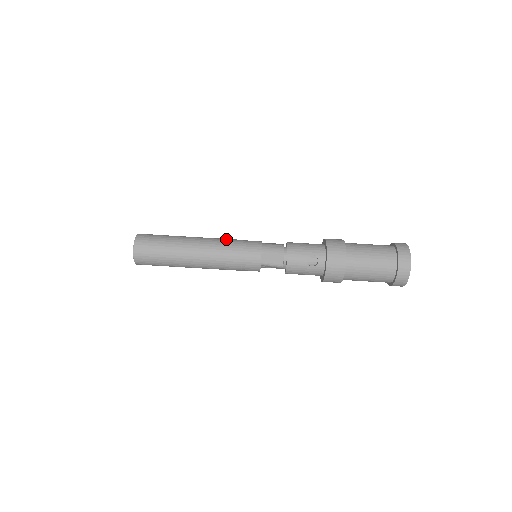
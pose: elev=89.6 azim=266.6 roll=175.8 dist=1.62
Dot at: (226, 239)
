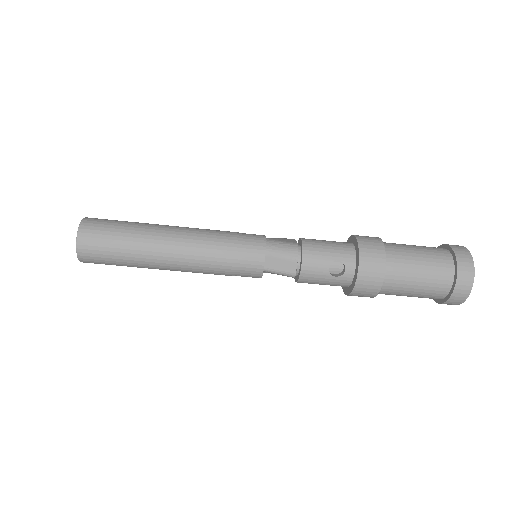
Dot at: (214, 231)
